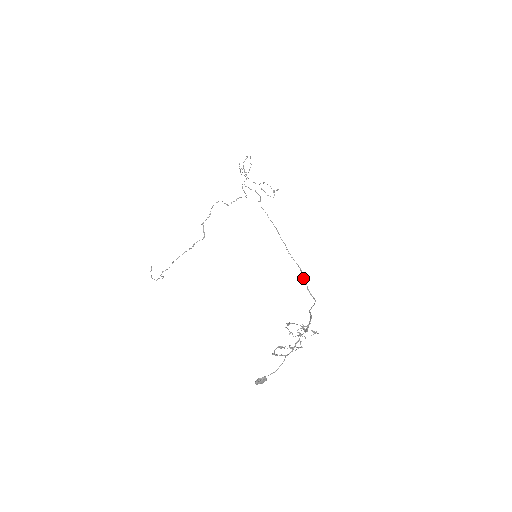
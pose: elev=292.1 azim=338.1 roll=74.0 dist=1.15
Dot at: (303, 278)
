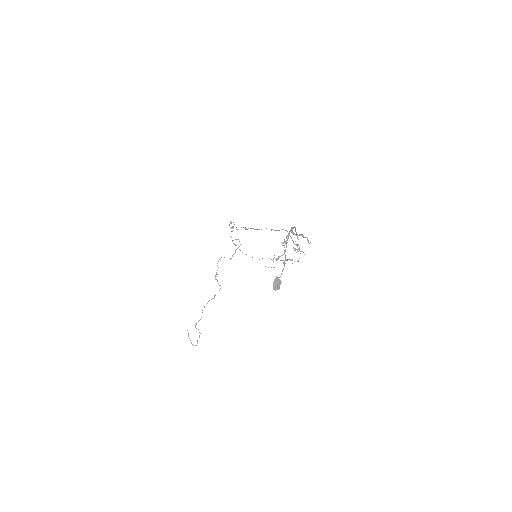
Dot at: occluded
